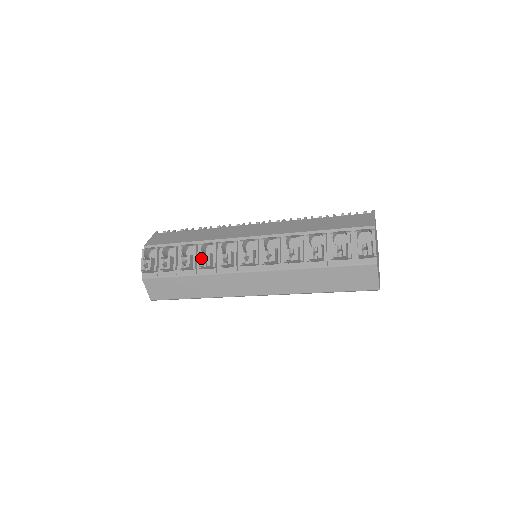
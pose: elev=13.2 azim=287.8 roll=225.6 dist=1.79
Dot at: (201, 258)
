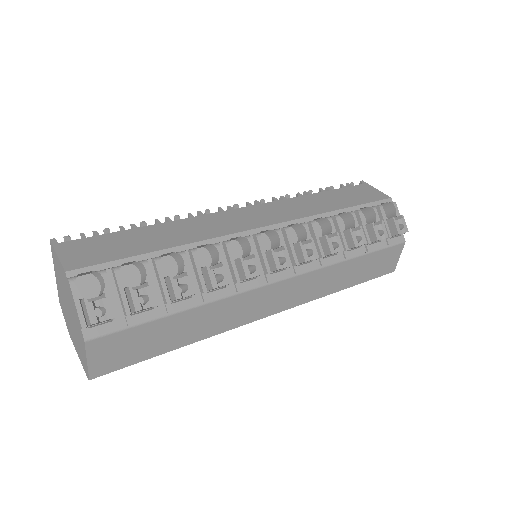
Dot at: (212, 274)
